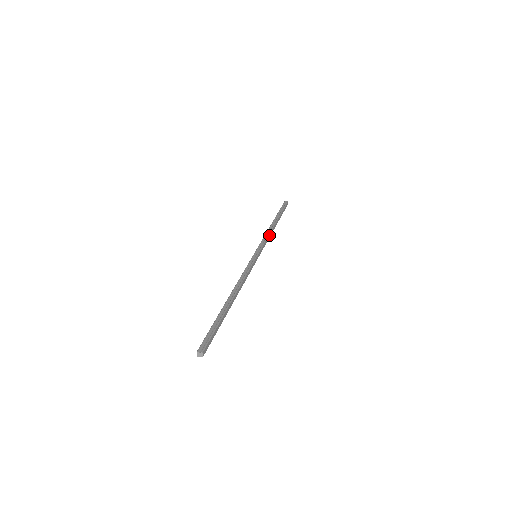
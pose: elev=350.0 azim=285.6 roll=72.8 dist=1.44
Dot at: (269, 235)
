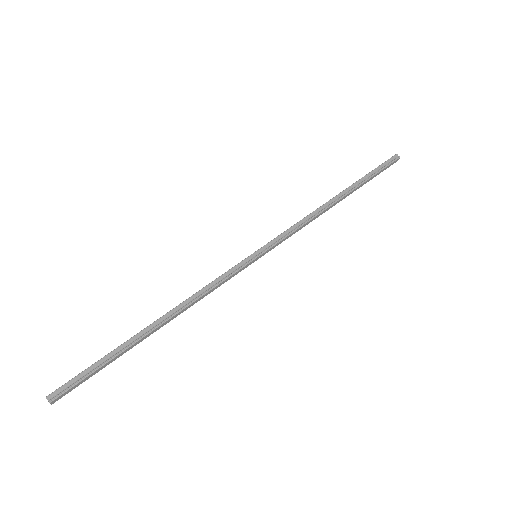
Dot at: (309, 221)
